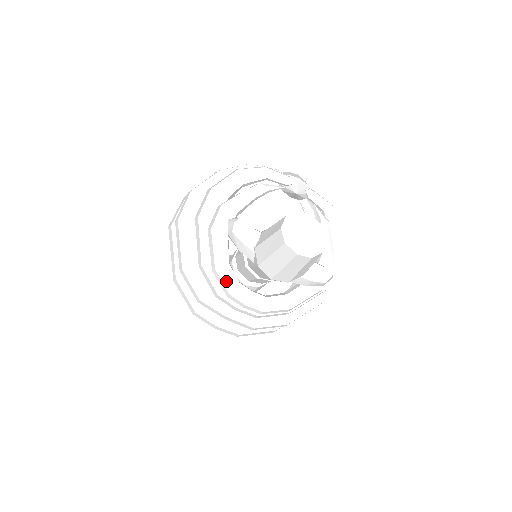
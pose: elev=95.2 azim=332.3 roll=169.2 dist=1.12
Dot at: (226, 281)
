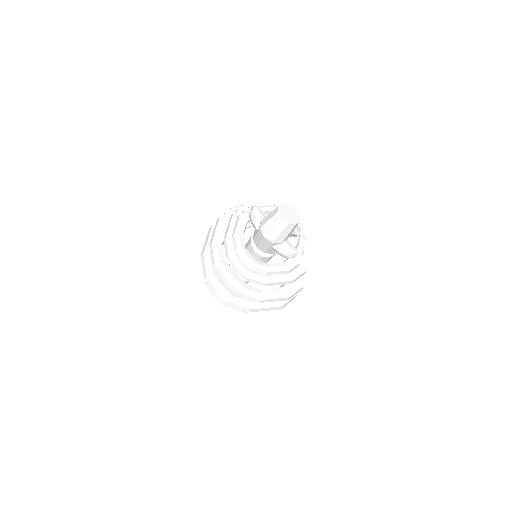
Dot at: (238, 242)
